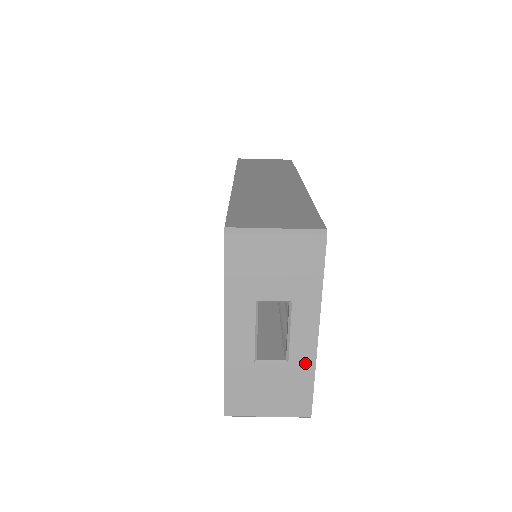
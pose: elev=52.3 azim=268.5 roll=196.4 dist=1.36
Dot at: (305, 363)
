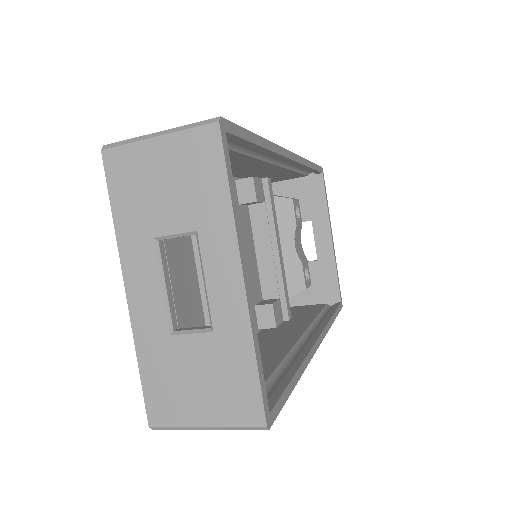
Dot at: (236, 329)
